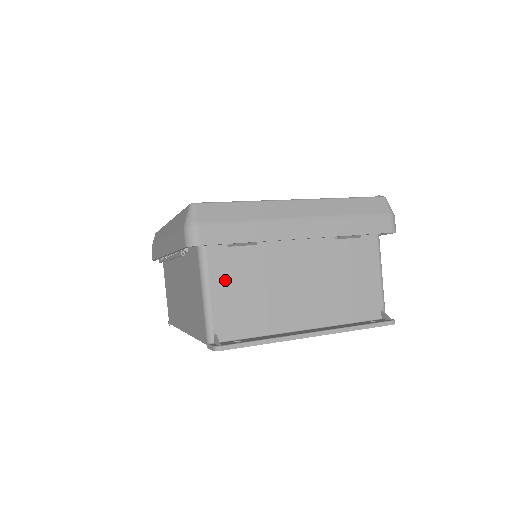
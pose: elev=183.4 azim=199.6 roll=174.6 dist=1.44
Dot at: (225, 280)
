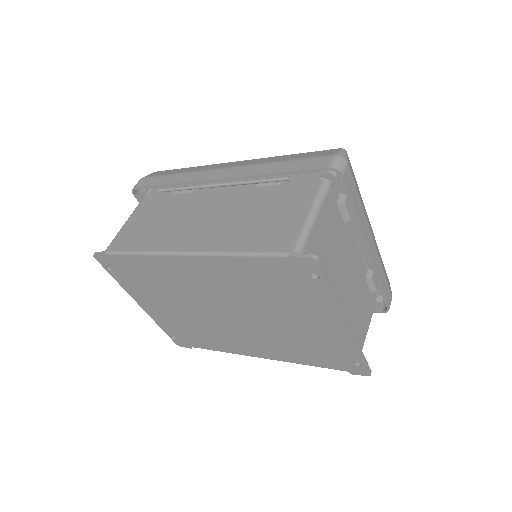
Dot at: (326, 221)
